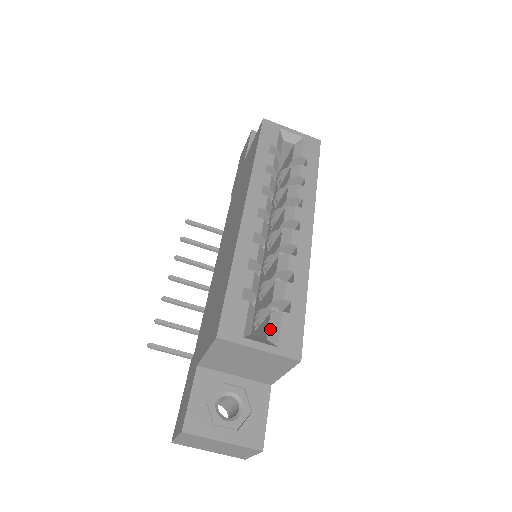
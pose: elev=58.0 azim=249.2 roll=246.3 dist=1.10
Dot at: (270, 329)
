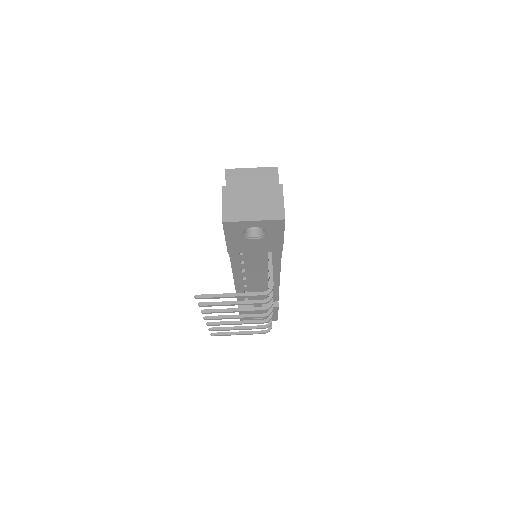
Dot at: occluded
